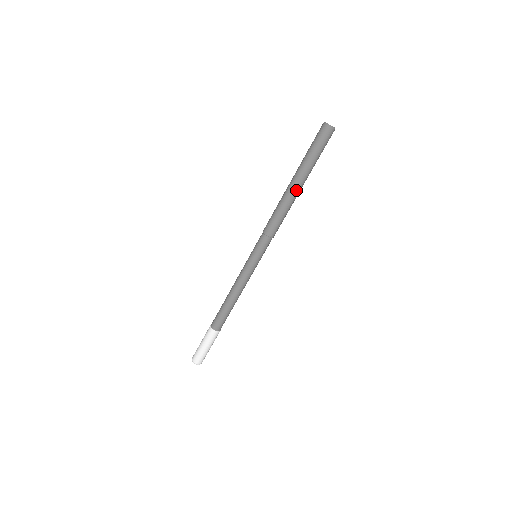
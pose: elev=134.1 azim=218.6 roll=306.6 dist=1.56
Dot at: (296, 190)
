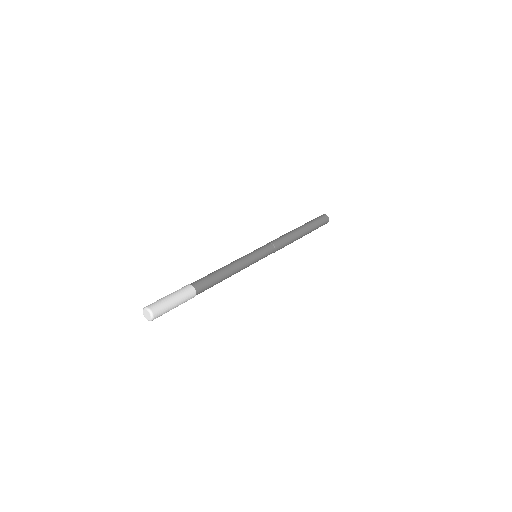
Dot at: (300, 231)
